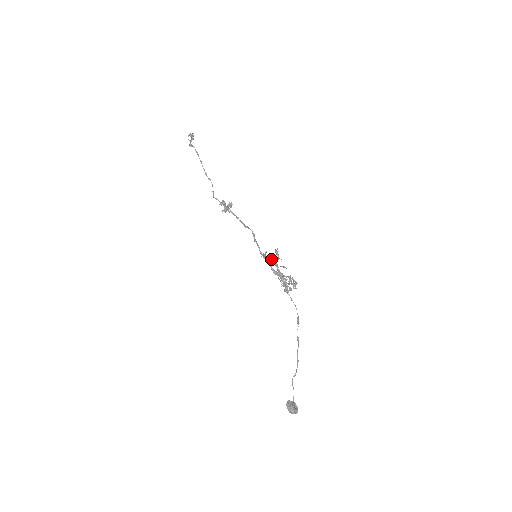
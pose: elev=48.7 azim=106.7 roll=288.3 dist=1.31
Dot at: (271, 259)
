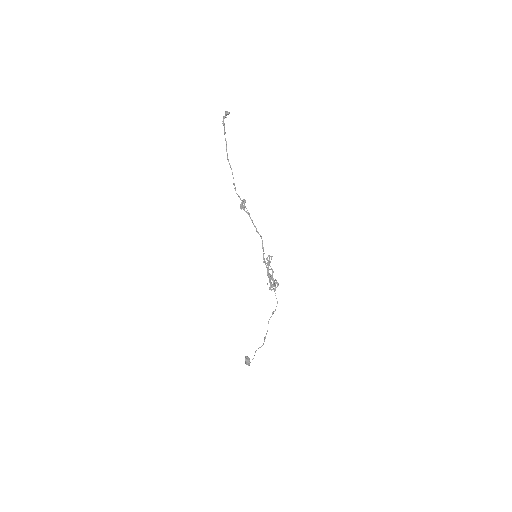
Dot at: (270, 266)
